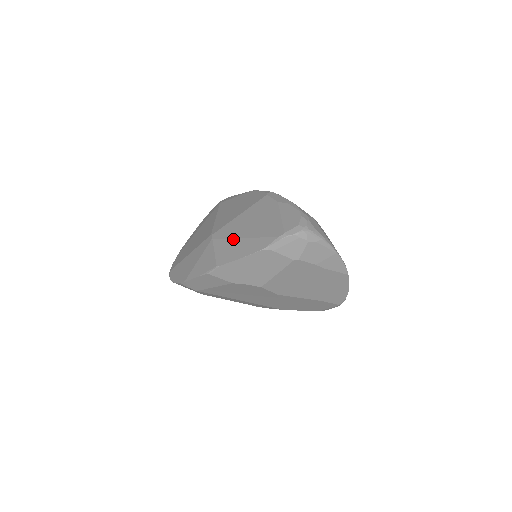
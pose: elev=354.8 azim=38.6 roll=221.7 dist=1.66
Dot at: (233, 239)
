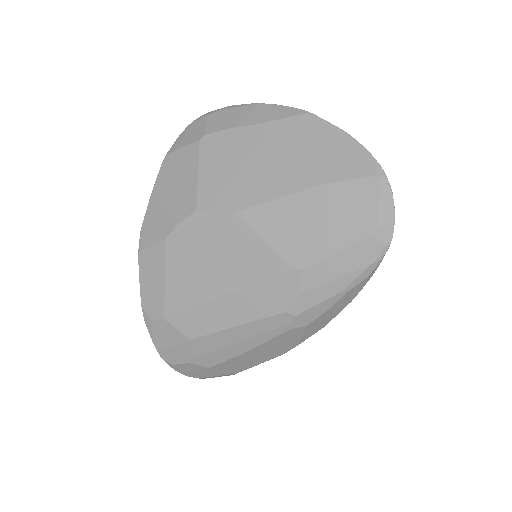
Dot at: occluded
